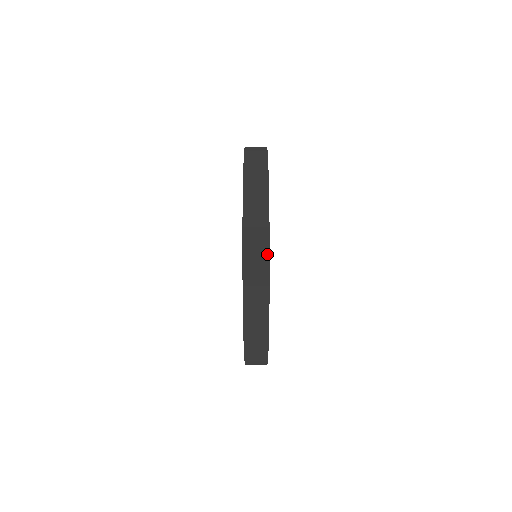
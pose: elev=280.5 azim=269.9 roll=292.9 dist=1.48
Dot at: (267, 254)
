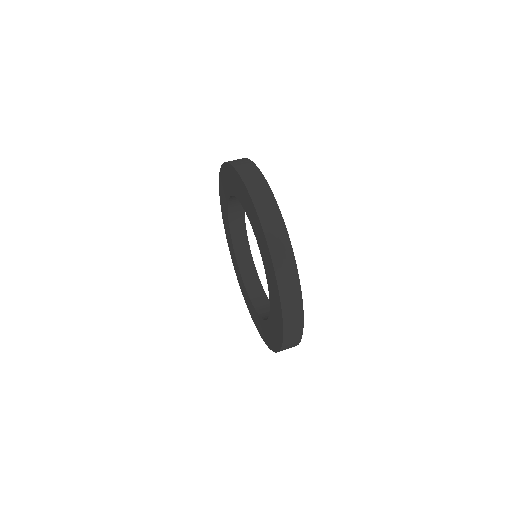
Dot at: (293, 258)
